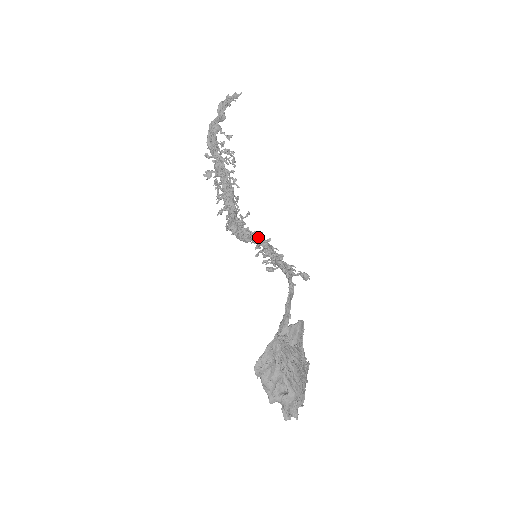
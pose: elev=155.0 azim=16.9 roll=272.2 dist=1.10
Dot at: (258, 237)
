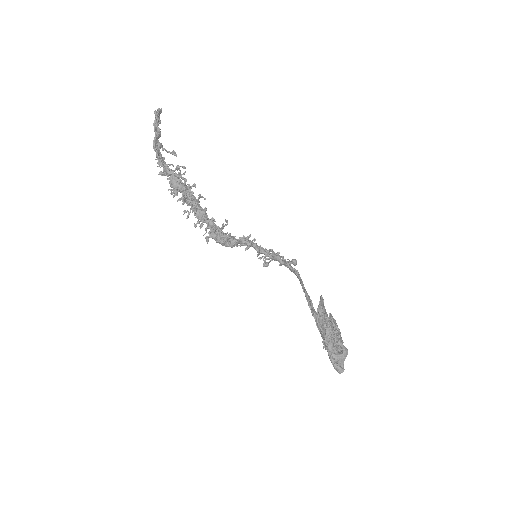
Dot at: (247, 240)
